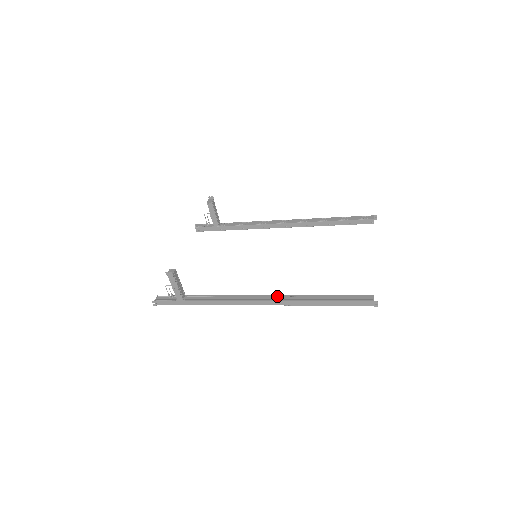
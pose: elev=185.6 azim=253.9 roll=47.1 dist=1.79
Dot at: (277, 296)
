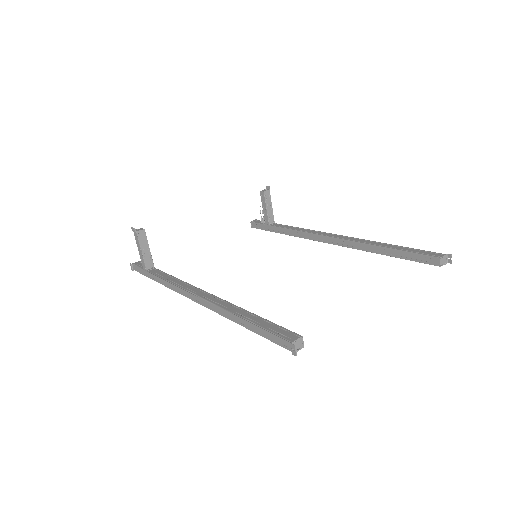
Dot at: (212, 296)
